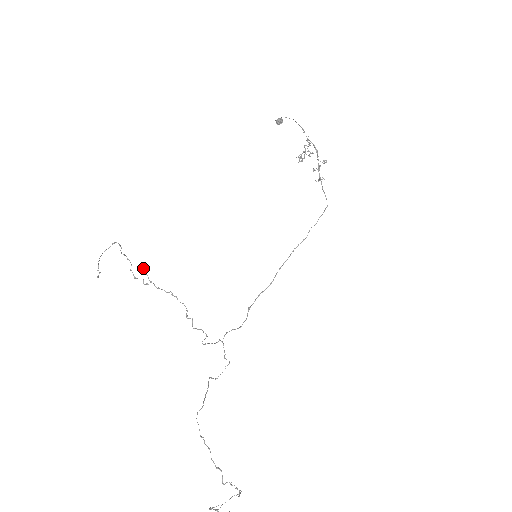
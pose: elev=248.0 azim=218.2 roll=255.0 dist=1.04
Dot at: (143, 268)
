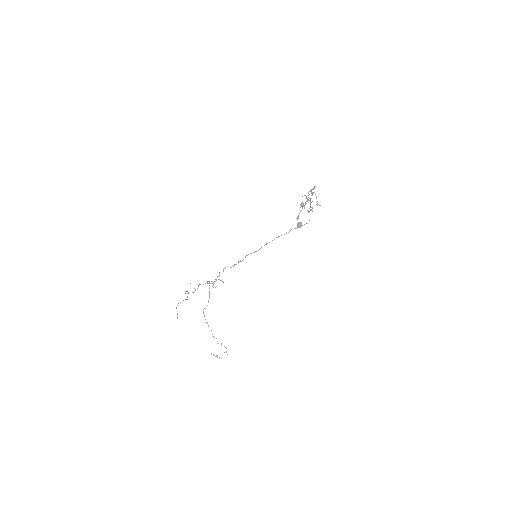
Dot at: occluded
